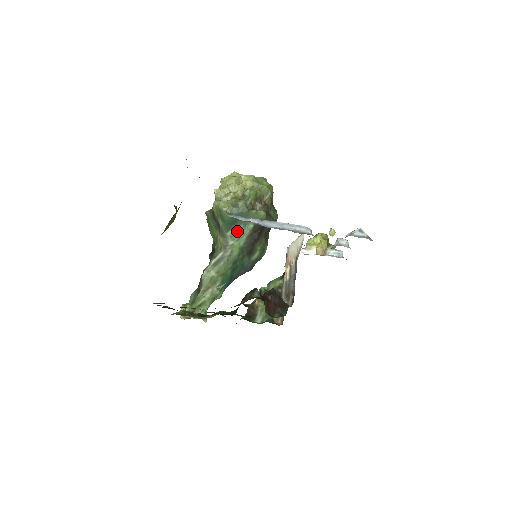
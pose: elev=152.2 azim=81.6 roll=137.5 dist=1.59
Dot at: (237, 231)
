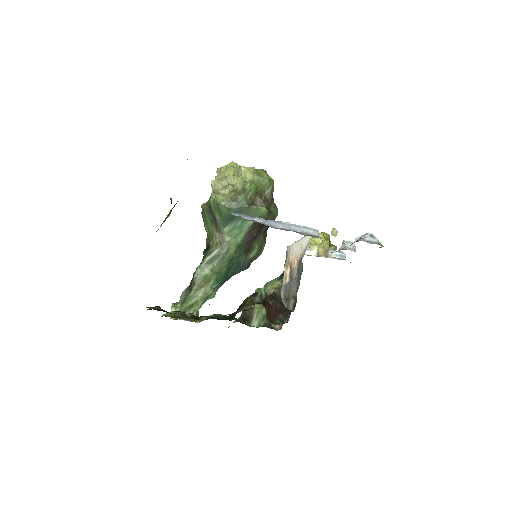
Dot at: (235, 227)
